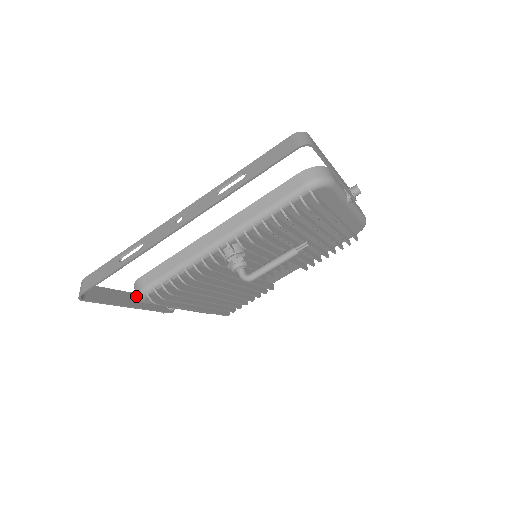
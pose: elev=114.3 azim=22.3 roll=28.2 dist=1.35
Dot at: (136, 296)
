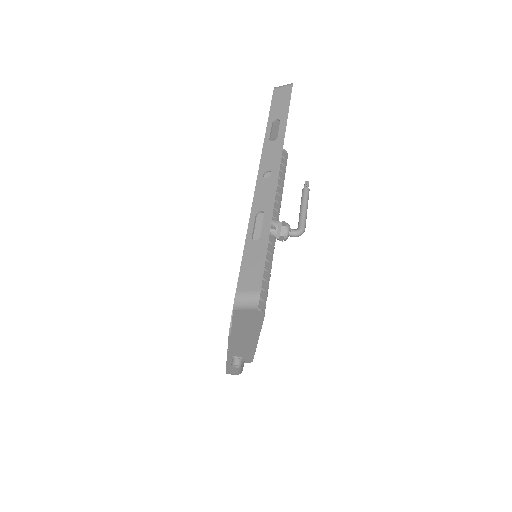
Dot at: (234, 338)
